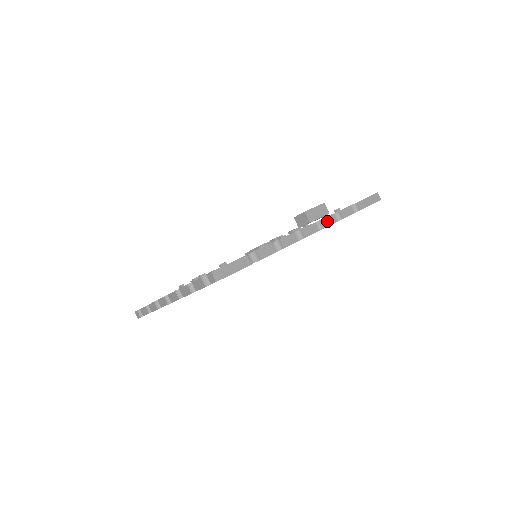
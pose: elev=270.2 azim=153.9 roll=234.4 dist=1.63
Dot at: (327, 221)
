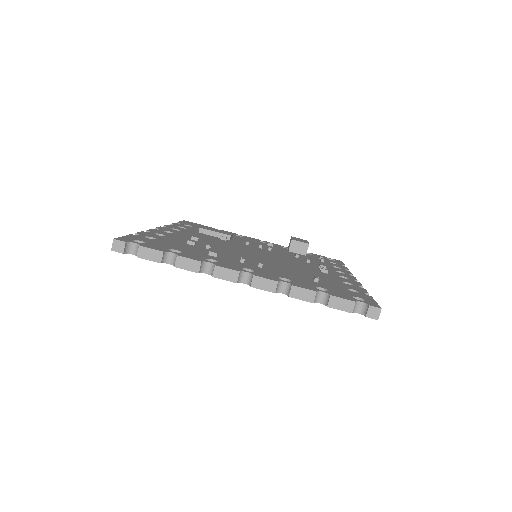
Dot at: occluded
